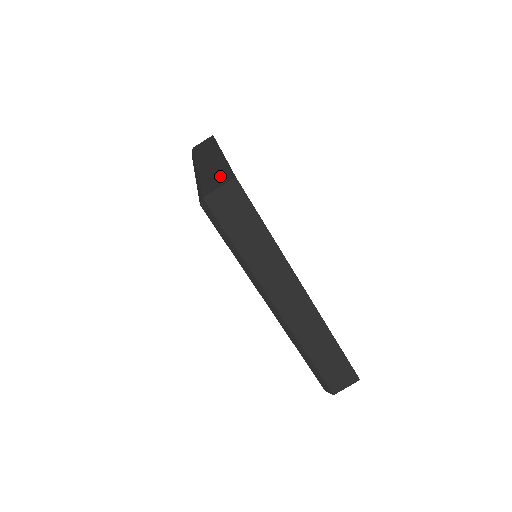
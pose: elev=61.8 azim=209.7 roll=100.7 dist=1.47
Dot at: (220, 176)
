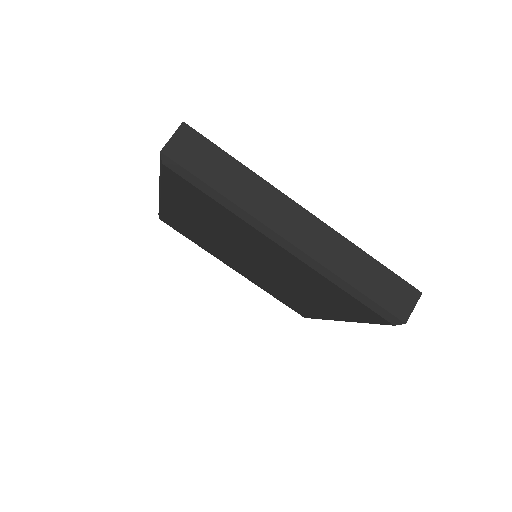
Dot at: occluded
